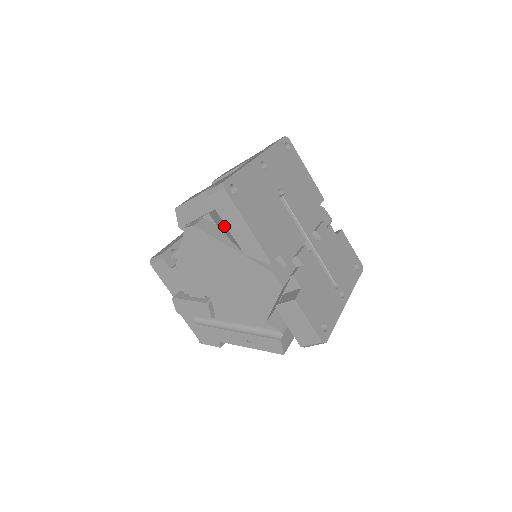
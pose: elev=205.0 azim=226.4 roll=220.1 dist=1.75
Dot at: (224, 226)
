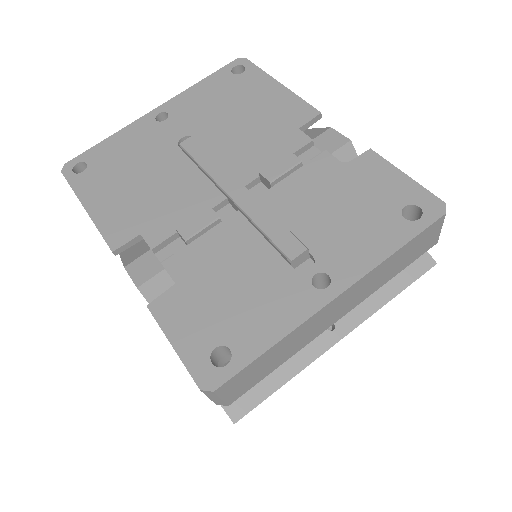
Dot at: occluded
